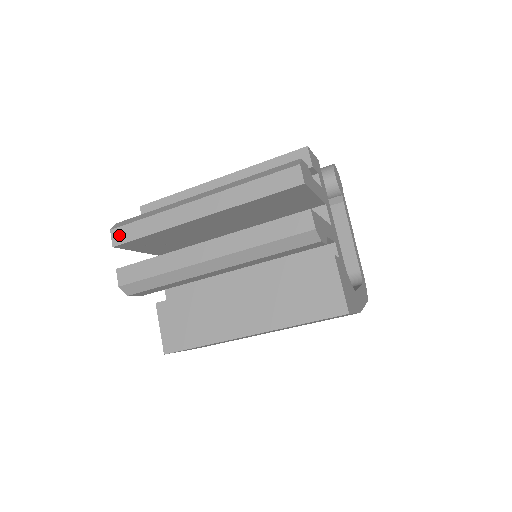
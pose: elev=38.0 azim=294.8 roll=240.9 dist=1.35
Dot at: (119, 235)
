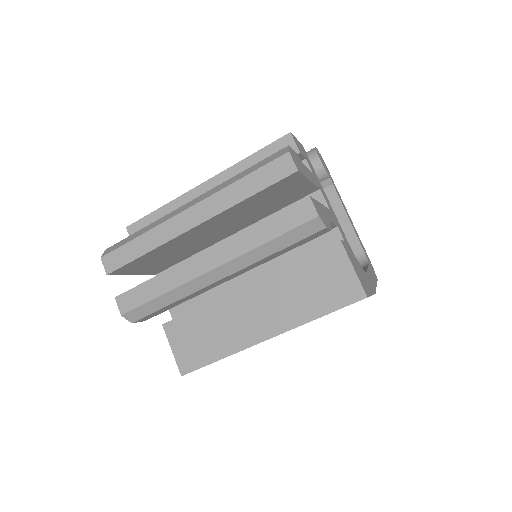
Dot at: (111, 261)
